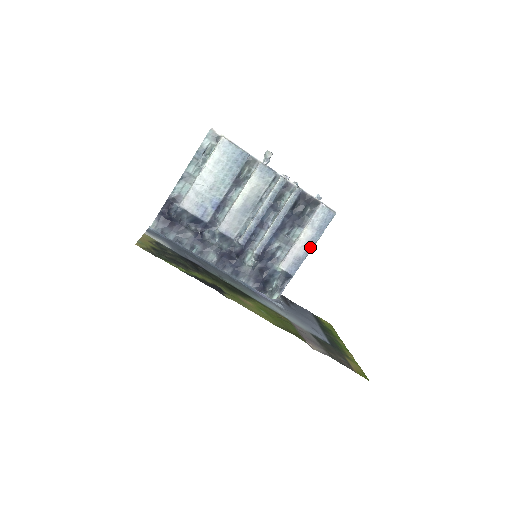
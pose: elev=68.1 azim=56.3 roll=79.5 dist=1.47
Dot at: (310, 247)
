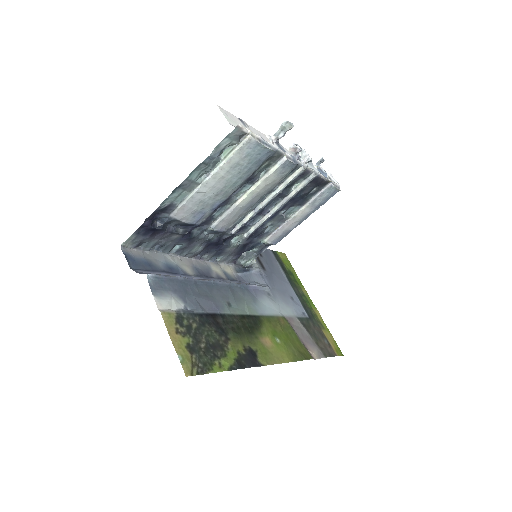
Dot at: (302, 221)
